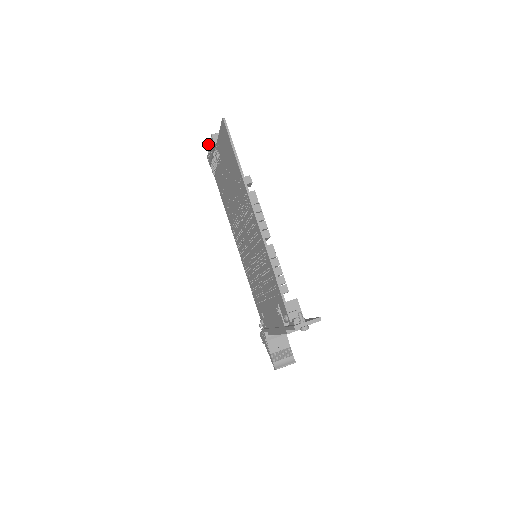
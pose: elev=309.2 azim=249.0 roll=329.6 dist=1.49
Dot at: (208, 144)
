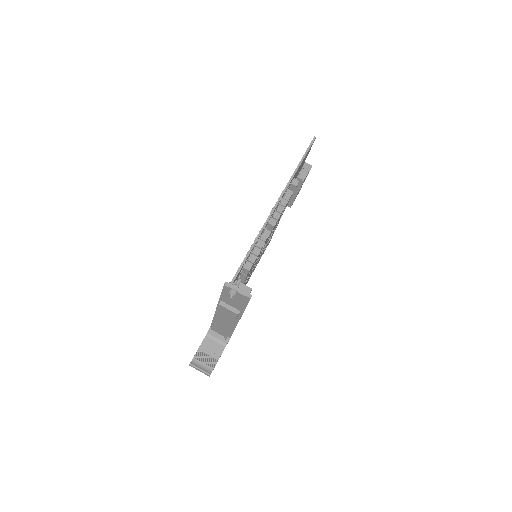
Dot at: occluded
